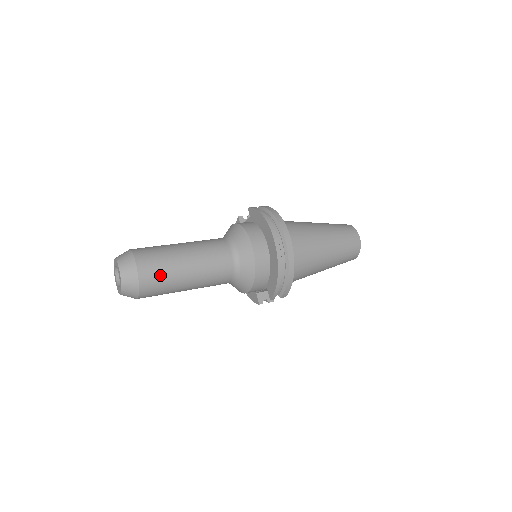
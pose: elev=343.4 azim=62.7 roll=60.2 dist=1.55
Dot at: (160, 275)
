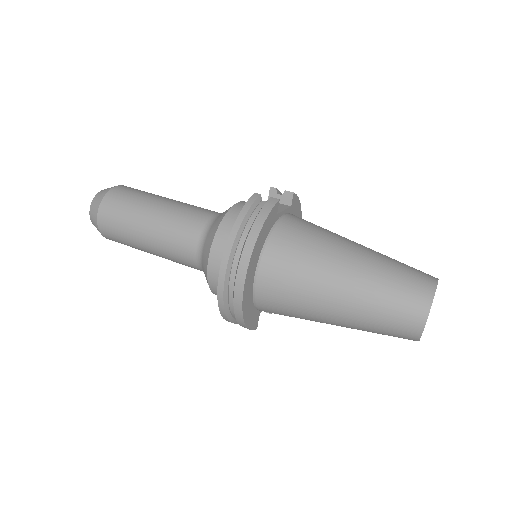
Dot at: (118, 235)
